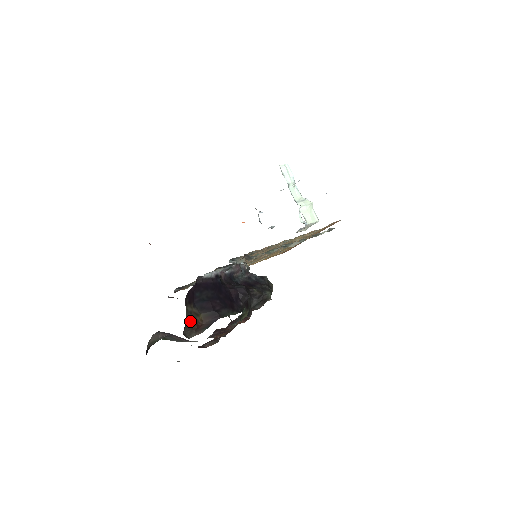
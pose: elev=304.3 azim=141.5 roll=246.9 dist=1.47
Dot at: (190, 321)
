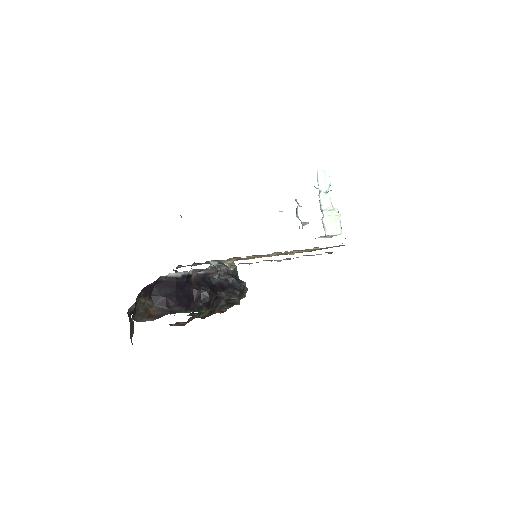
Dot at: (141, 310)
